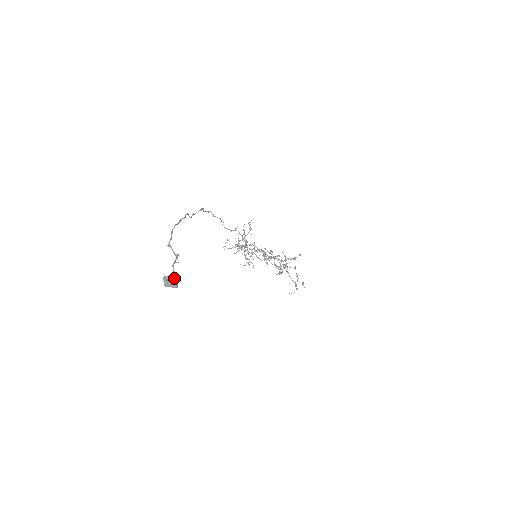
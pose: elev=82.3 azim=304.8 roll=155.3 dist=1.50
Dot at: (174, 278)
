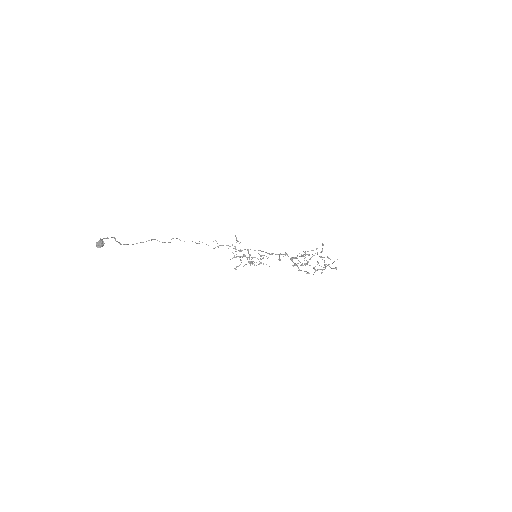
Dot at: (99, 241)
